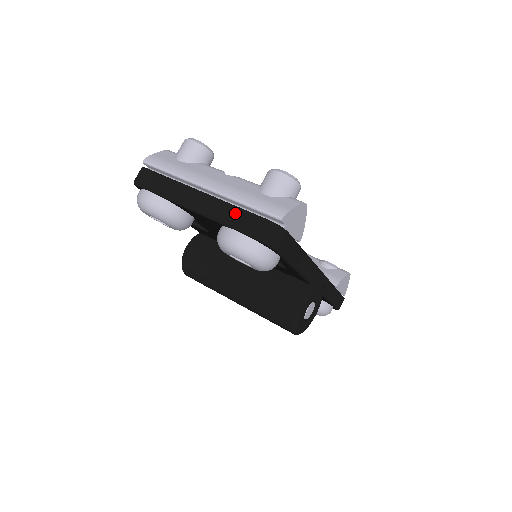
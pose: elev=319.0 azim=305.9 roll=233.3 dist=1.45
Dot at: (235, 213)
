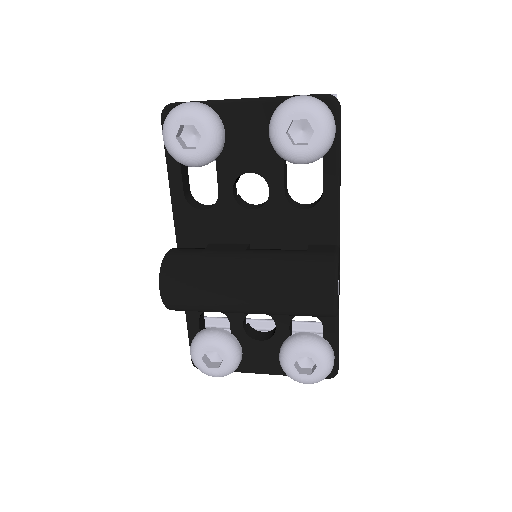
Dot at: occluded
